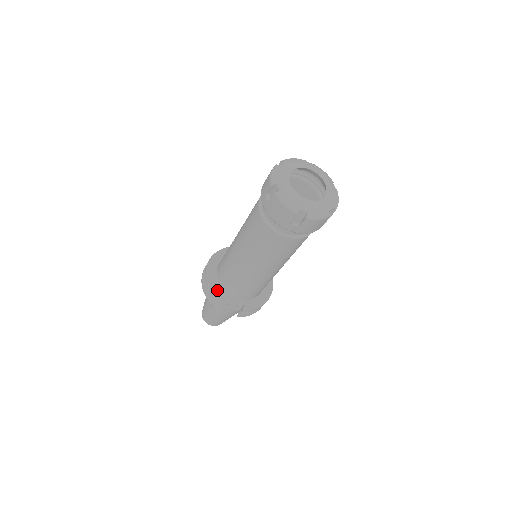
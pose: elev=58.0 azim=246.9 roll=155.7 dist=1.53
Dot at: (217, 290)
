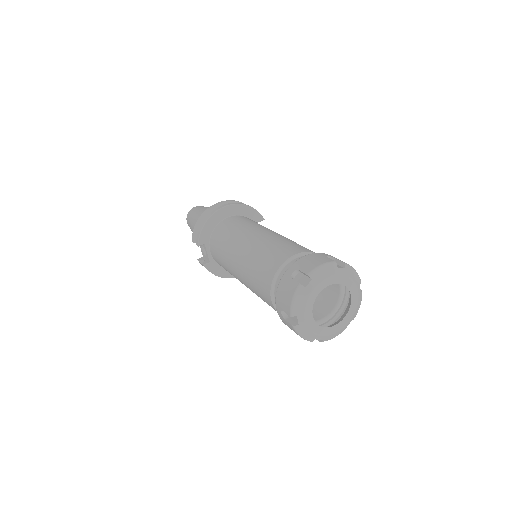
Dot at: (207, 231)
